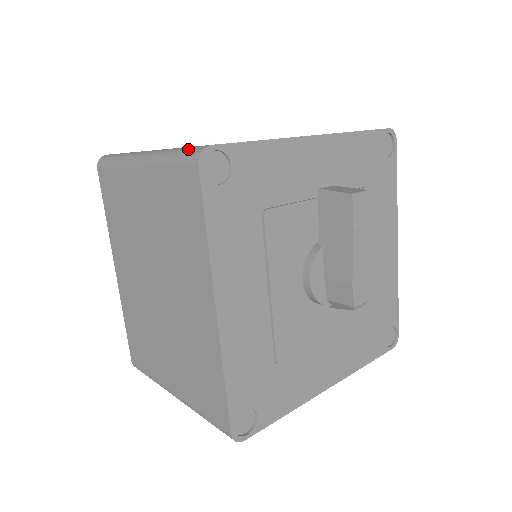
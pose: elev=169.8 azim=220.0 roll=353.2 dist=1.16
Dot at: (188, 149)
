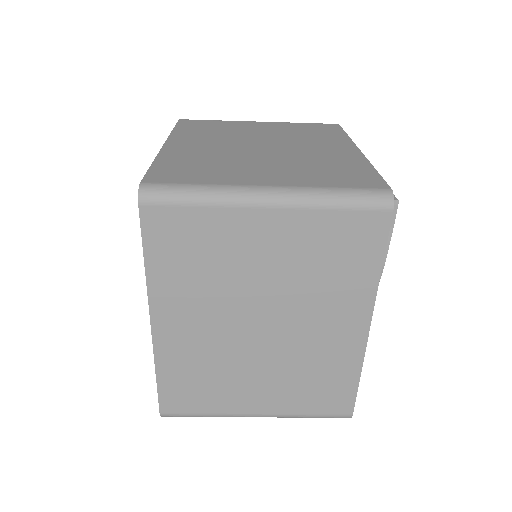
Dot at: (365, 192)
